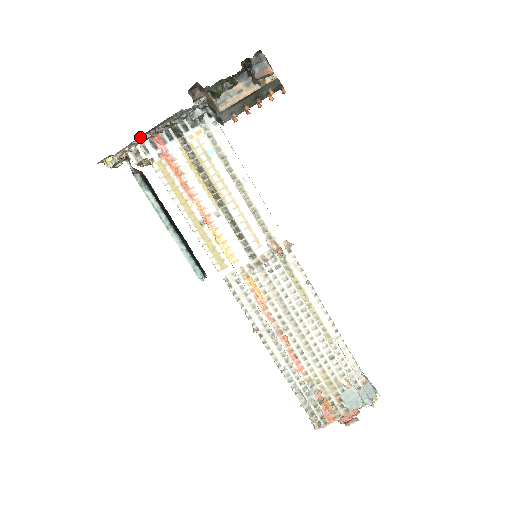
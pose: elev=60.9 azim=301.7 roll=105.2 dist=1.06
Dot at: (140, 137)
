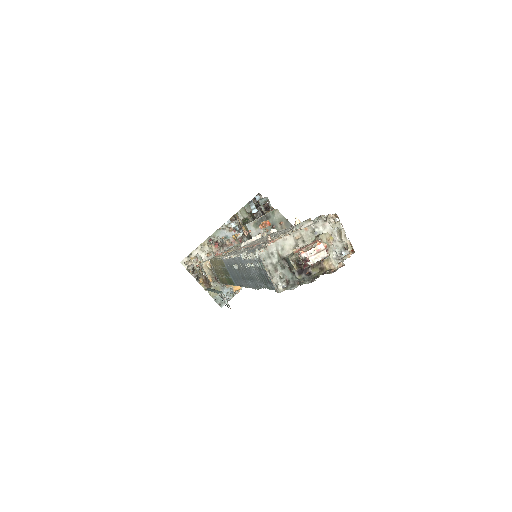
Dot at: (204, 243)
